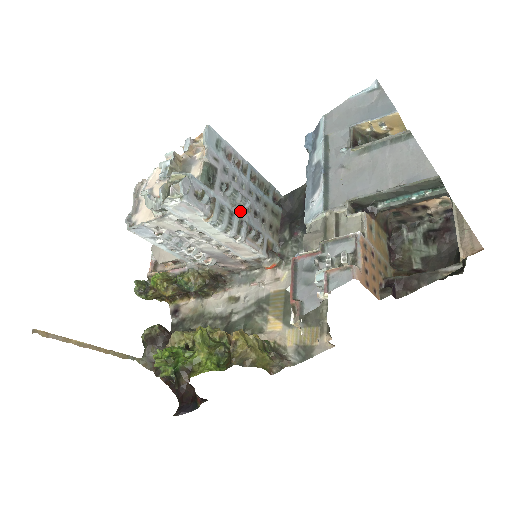
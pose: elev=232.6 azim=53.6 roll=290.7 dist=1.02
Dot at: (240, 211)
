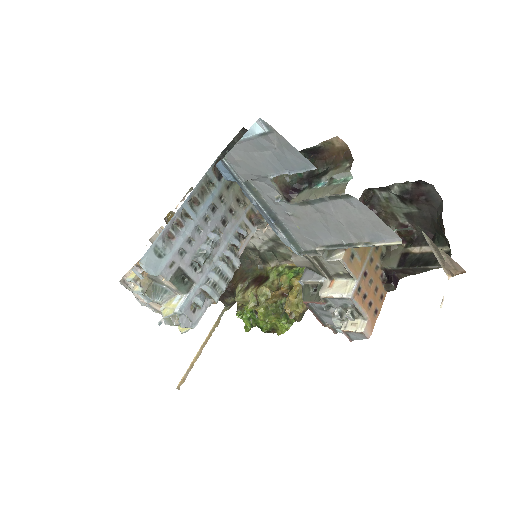
Dot at: (217, 249)
